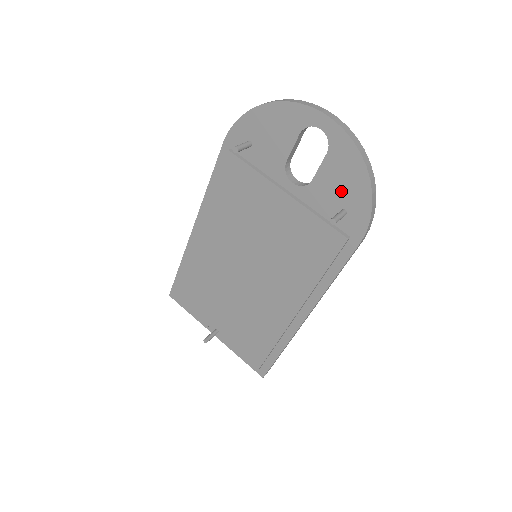
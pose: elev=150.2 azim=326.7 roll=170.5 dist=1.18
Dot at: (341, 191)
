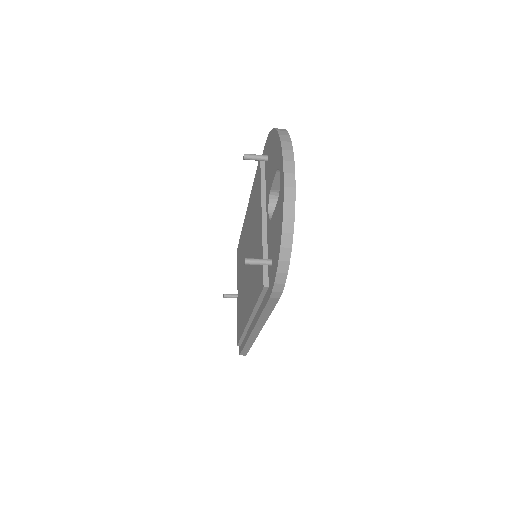
Dot at: (274, 242)
